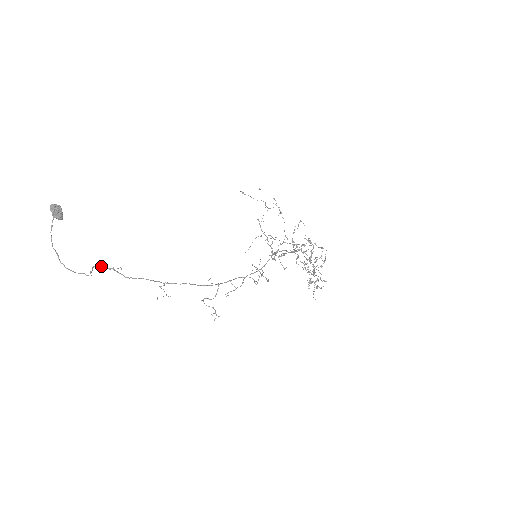
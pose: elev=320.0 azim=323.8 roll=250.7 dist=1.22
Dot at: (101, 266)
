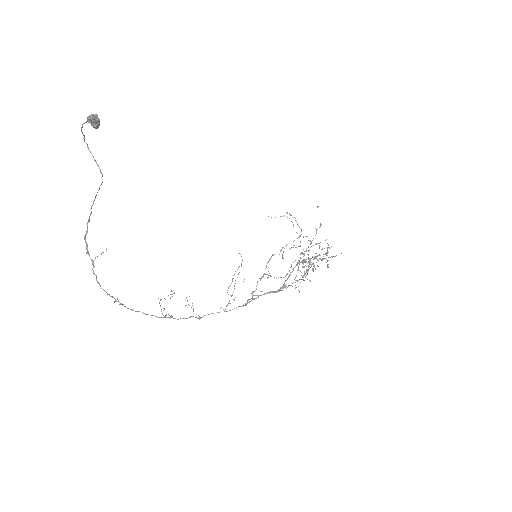
Dot at: (87, 247)
